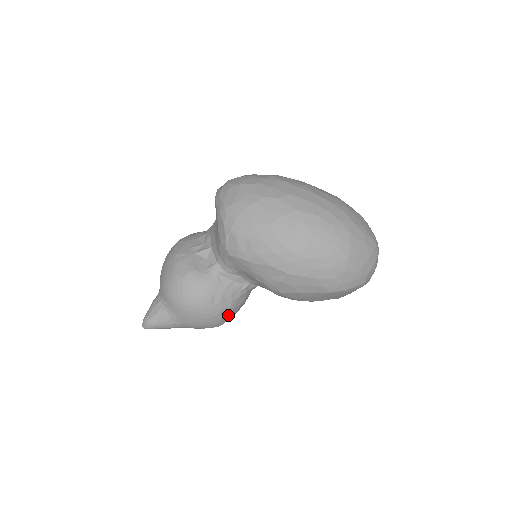
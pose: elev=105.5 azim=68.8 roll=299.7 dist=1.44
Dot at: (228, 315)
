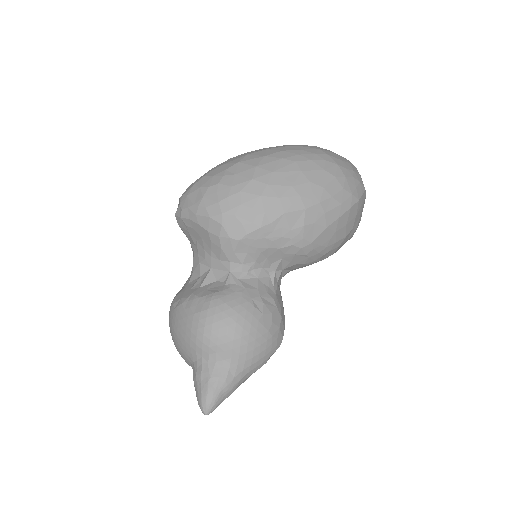
Dot at: (281, 320)
